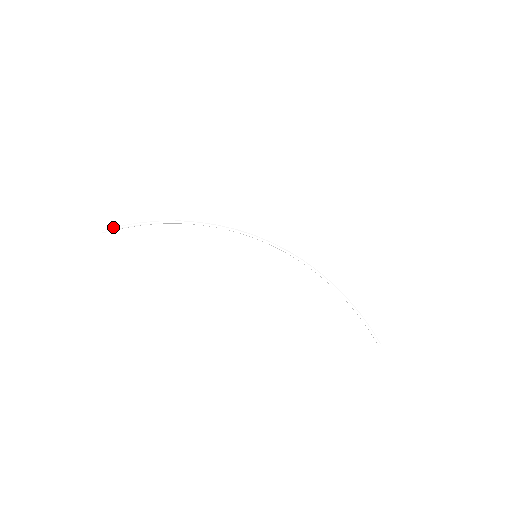
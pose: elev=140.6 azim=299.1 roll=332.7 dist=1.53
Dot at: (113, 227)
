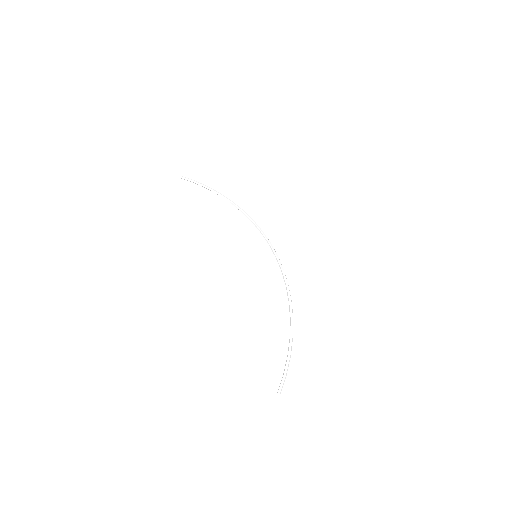
Dot at: occluded
